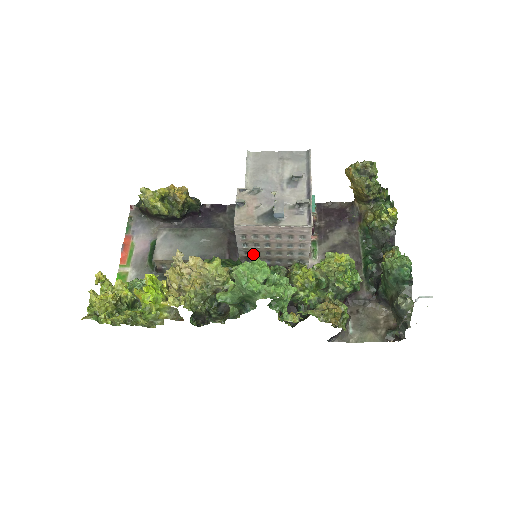
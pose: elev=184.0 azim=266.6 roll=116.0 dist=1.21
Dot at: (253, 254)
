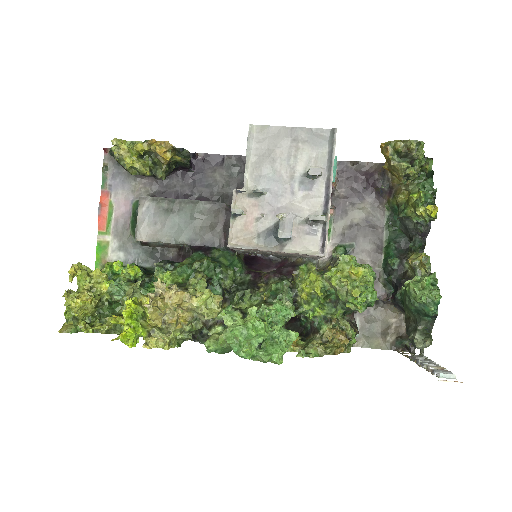
Dot at: (253, 252)
